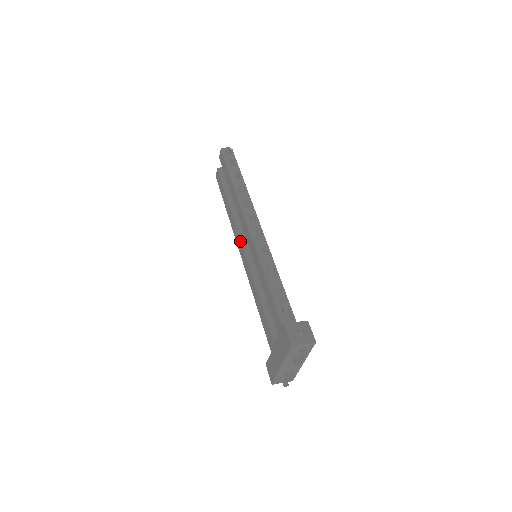
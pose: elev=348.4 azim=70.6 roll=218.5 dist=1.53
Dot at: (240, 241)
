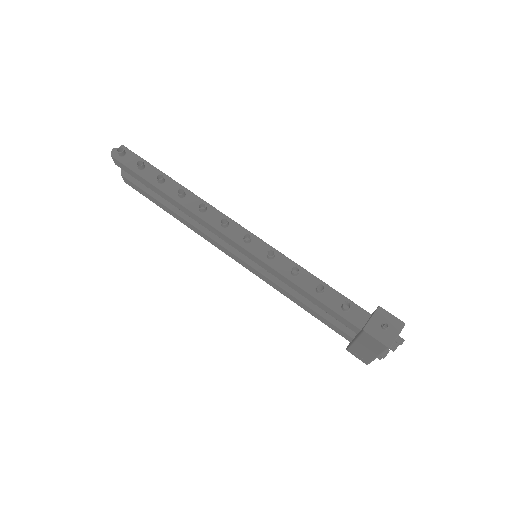
Dot at: (222, 248)
